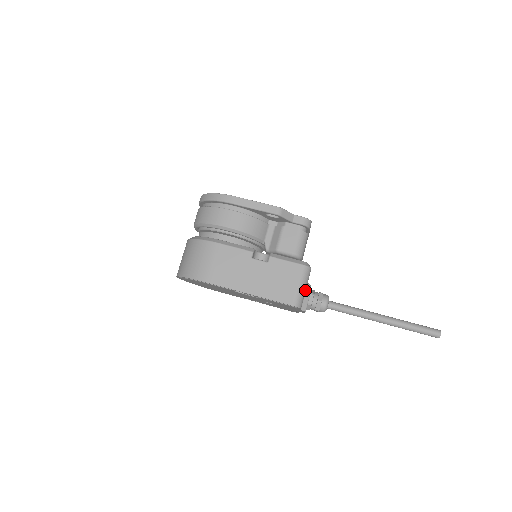
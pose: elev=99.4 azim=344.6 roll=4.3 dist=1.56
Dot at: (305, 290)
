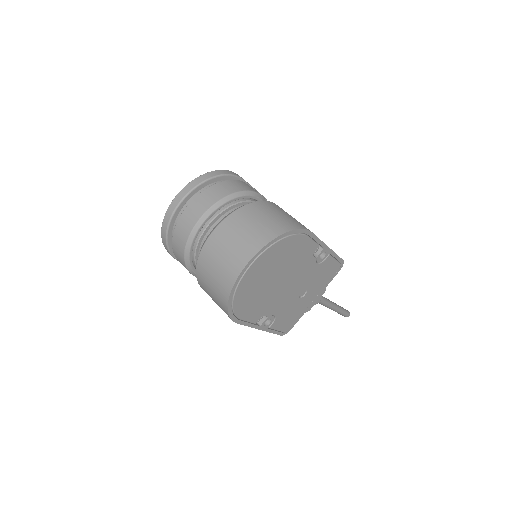
Dot at: occluded
